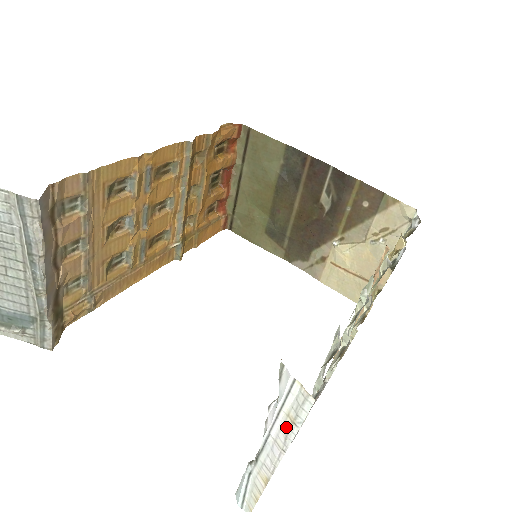
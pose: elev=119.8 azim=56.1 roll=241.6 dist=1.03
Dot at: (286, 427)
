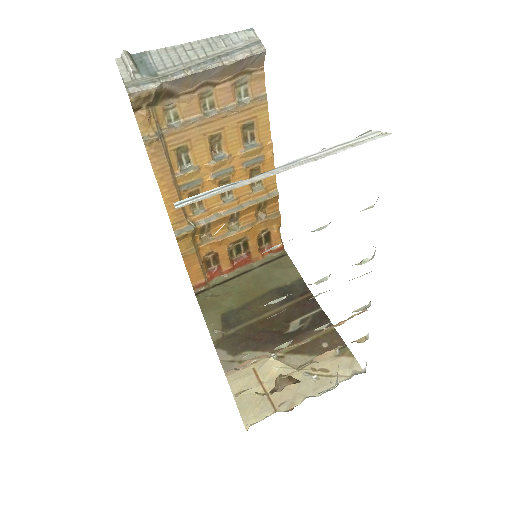
Dot at: (338, 149)
